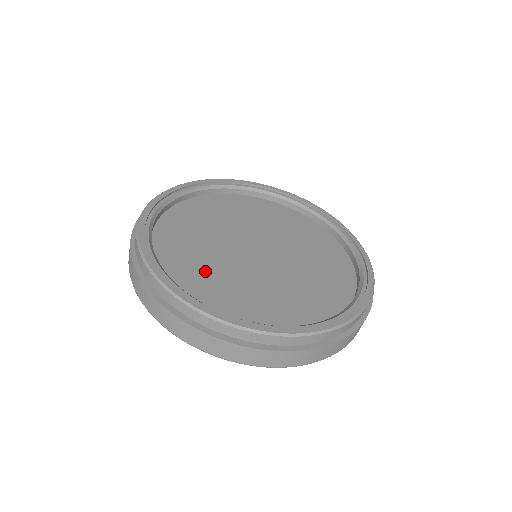
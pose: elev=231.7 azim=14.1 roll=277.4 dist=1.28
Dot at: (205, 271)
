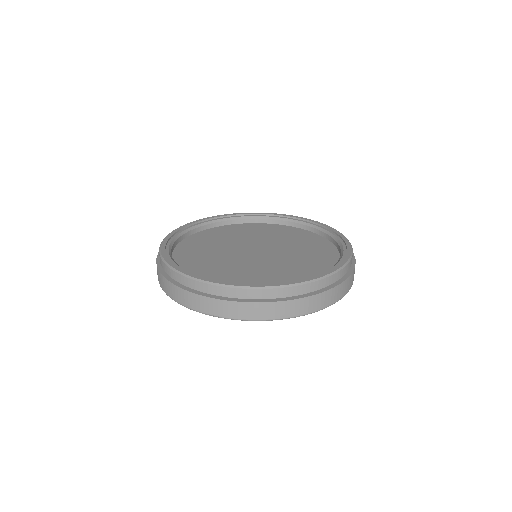
Dot at: (203, 257)
